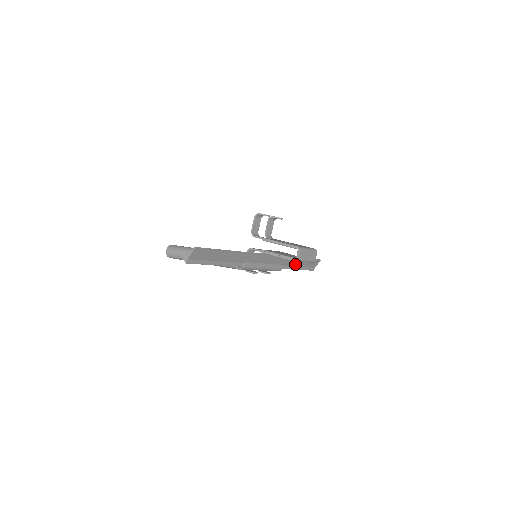
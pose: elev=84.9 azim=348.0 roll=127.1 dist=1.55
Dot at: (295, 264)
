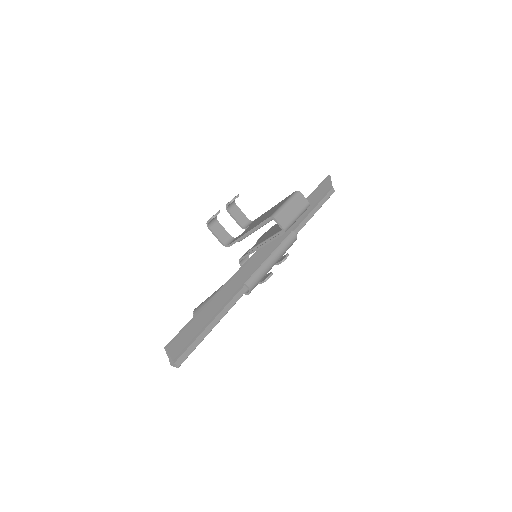
Dot at: (306, 212)
